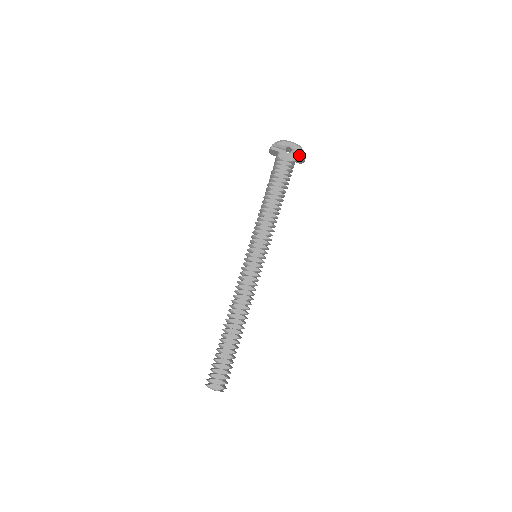
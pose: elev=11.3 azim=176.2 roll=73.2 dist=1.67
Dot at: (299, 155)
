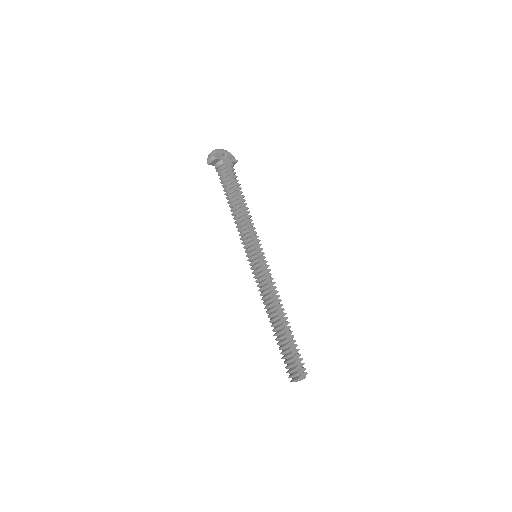
Dot at: (234, 159)
